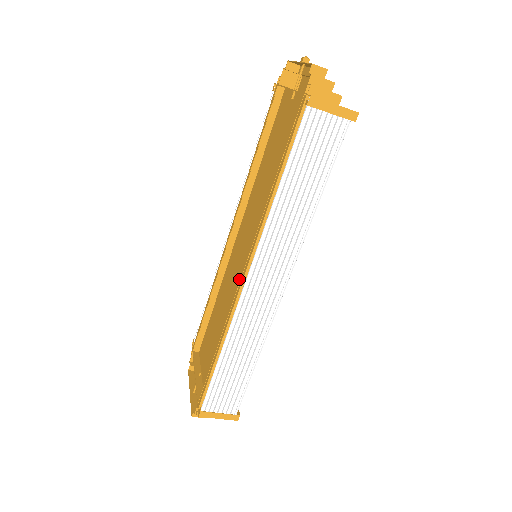
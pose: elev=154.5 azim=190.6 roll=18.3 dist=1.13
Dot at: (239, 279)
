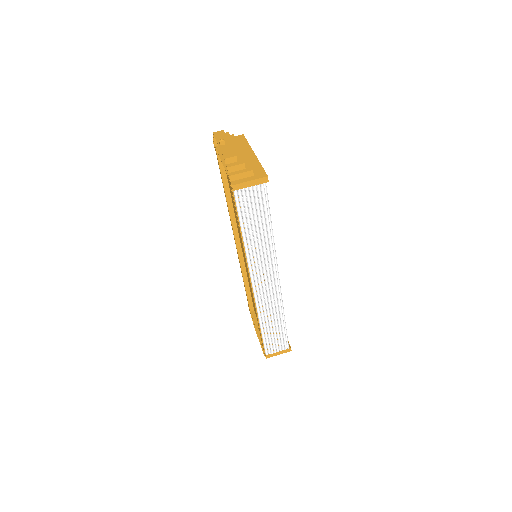
Dot at: occluded
